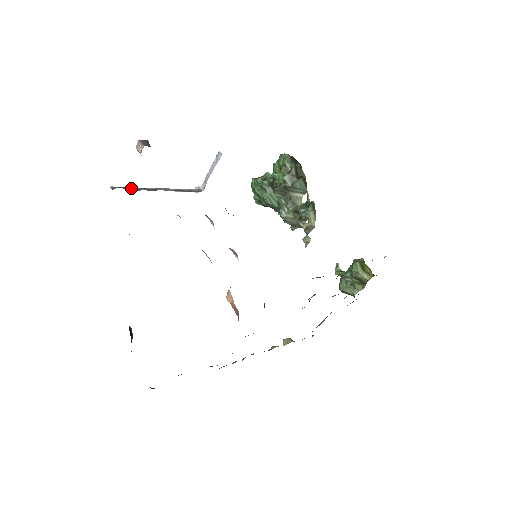
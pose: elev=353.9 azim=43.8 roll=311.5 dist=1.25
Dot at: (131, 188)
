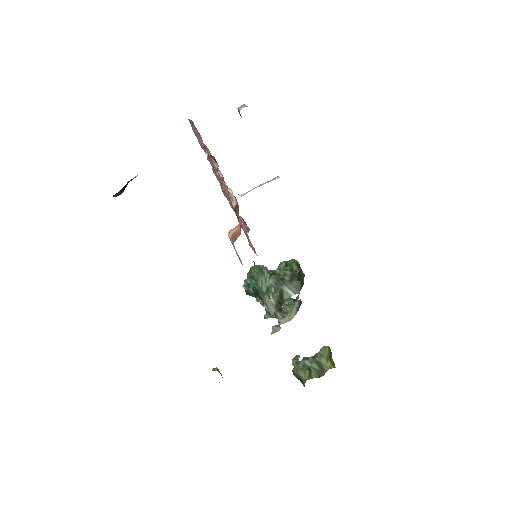
Dot at: occluded
